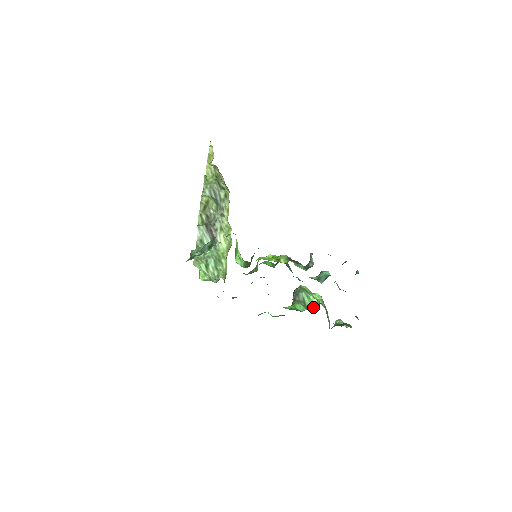
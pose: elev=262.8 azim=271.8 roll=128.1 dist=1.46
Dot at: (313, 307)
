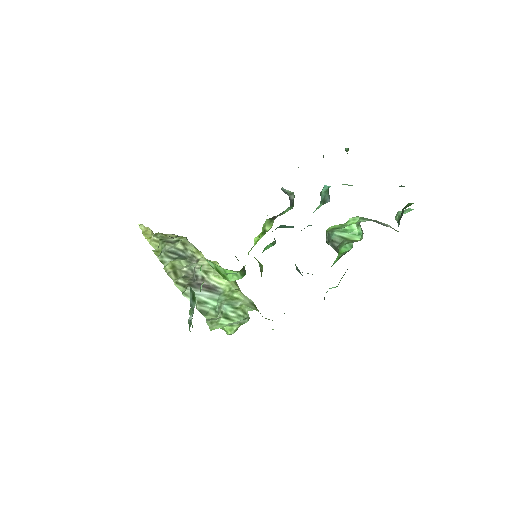
Dot at: (359, 233)
